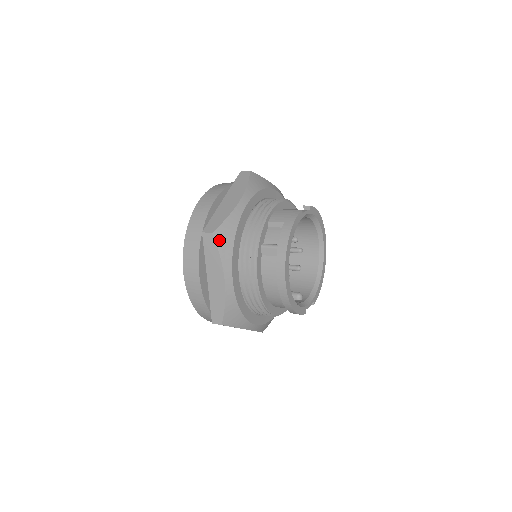
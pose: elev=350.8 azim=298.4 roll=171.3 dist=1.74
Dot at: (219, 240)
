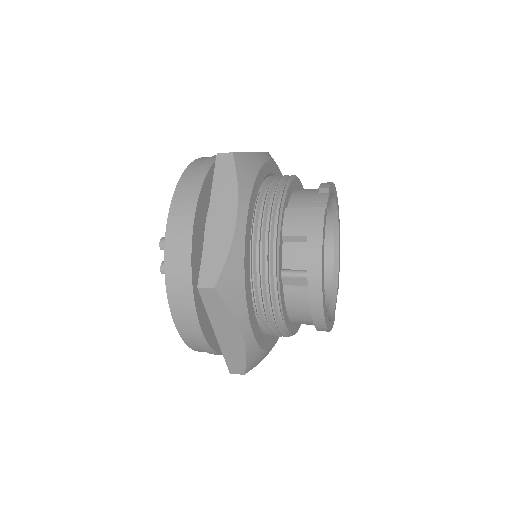
Dot at: (225, 293)
